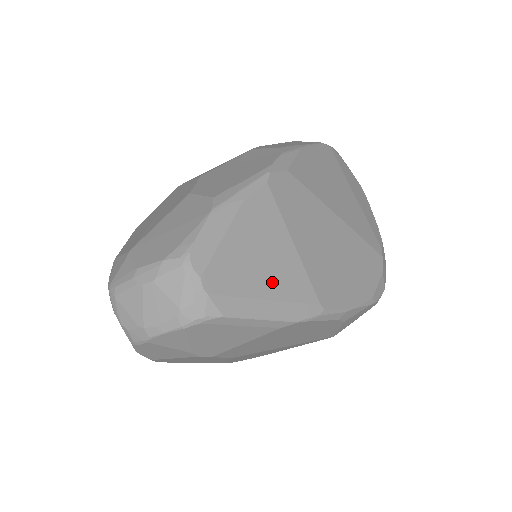
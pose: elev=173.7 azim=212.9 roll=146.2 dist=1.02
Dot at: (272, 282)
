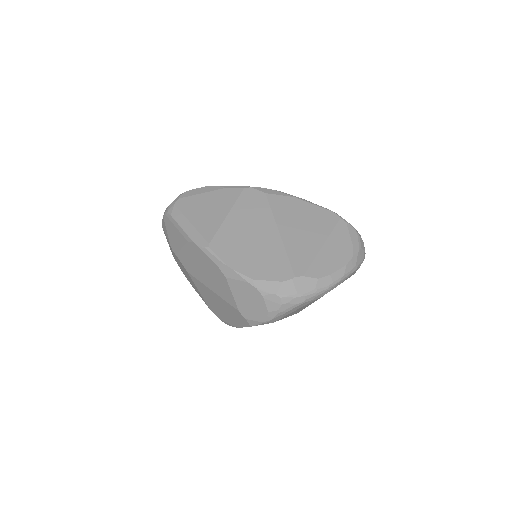
Dot at: (200, 219)
